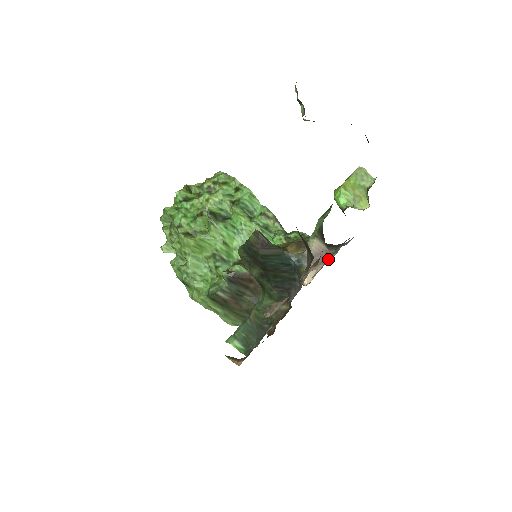
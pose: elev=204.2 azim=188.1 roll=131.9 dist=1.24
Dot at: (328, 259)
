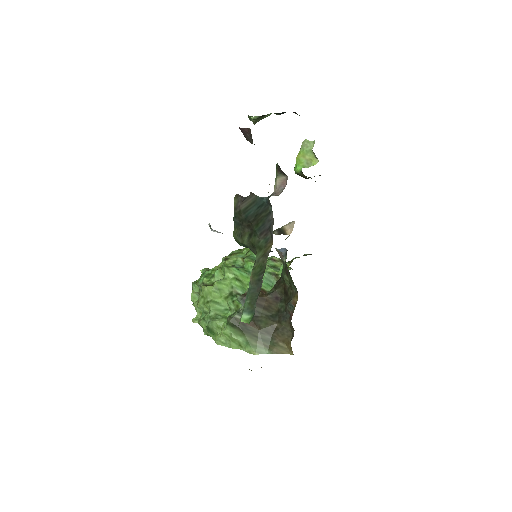
Dot at: occluded
